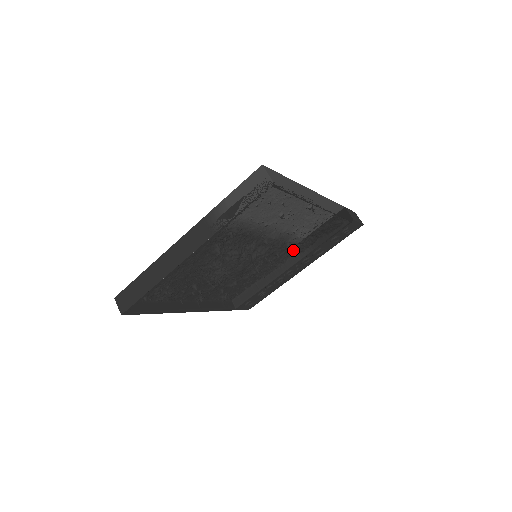
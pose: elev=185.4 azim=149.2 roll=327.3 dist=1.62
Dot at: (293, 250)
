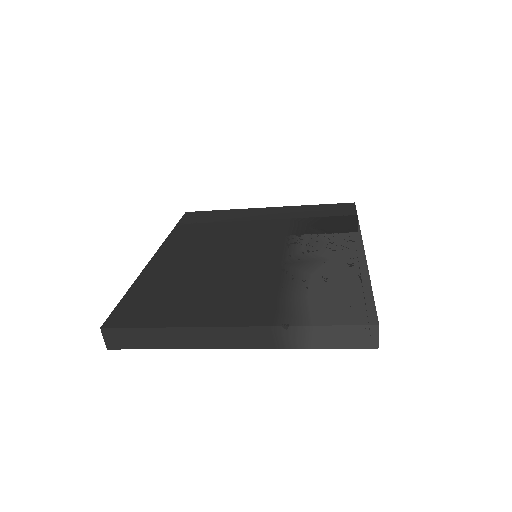
Dot at: occluded
